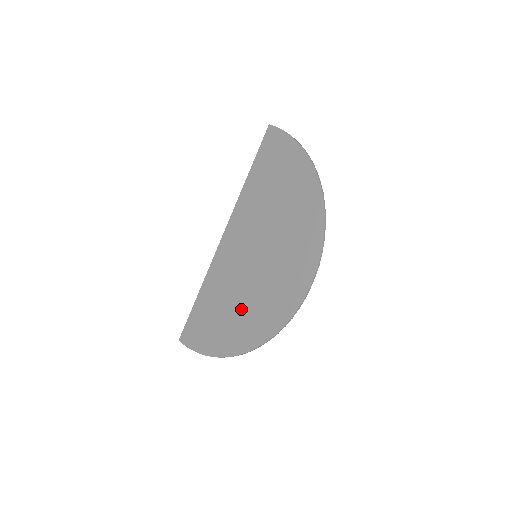
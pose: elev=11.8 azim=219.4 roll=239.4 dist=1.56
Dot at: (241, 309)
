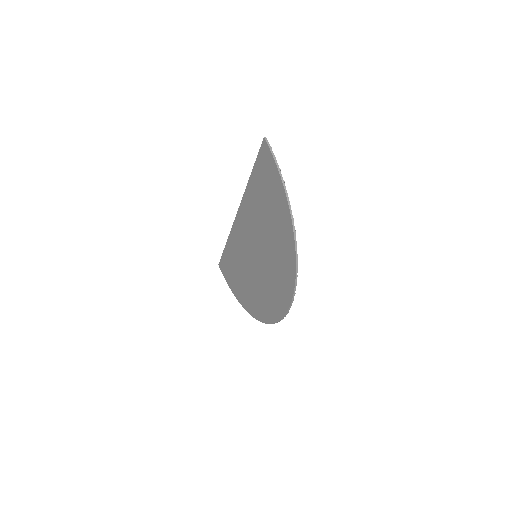
Dot at: (248, 285)
